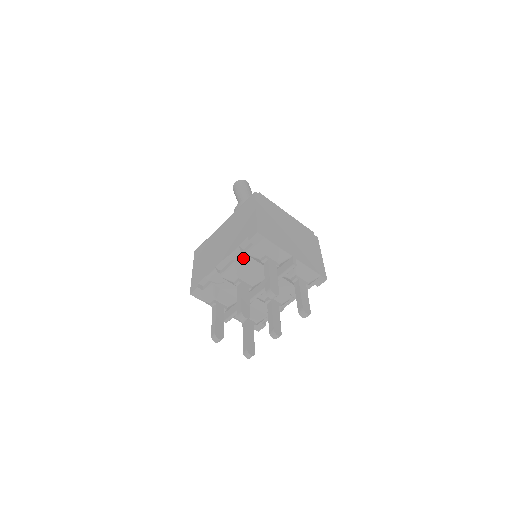
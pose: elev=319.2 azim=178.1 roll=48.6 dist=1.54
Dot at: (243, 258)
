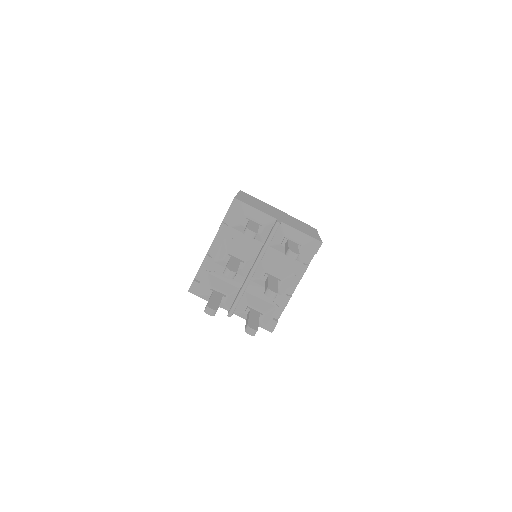
Dot at: (229, 233)
